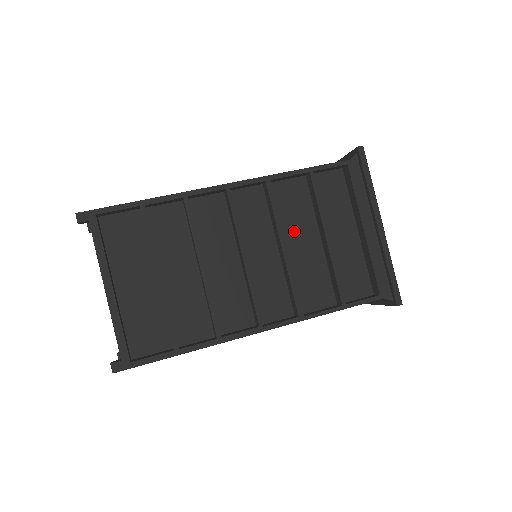
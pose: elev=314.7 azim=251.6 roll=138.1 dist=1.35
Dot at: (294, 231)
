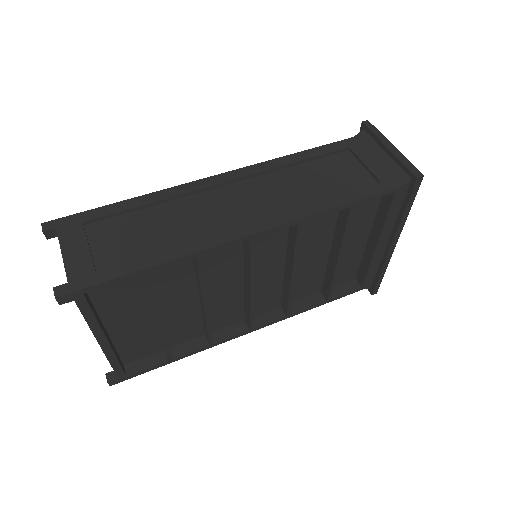
Dot at: (307, 248)
